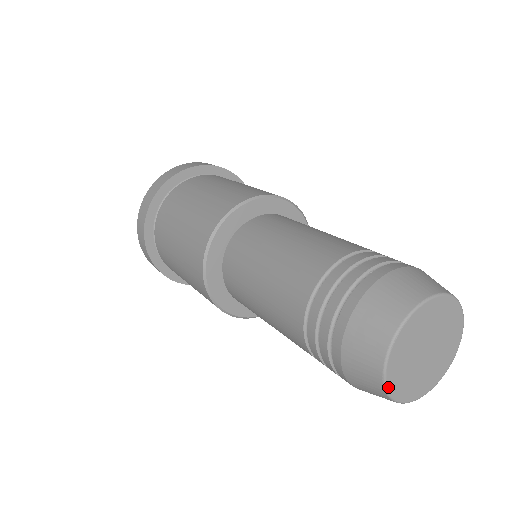
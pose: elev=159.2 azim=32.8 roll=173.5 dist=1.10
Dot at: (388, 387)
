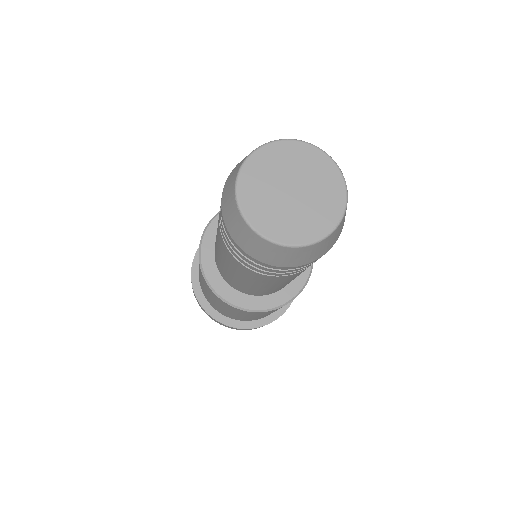
Dot at: (241, 206)
